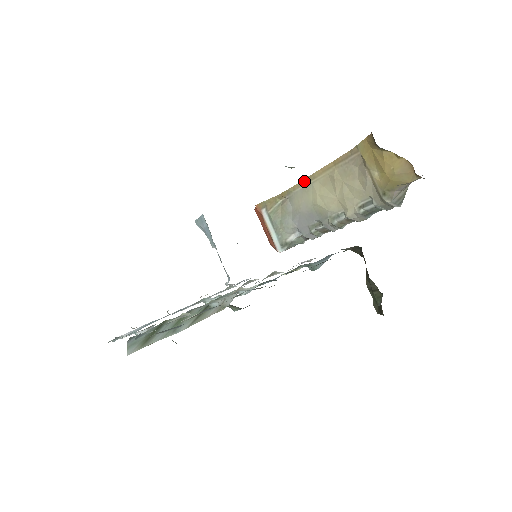
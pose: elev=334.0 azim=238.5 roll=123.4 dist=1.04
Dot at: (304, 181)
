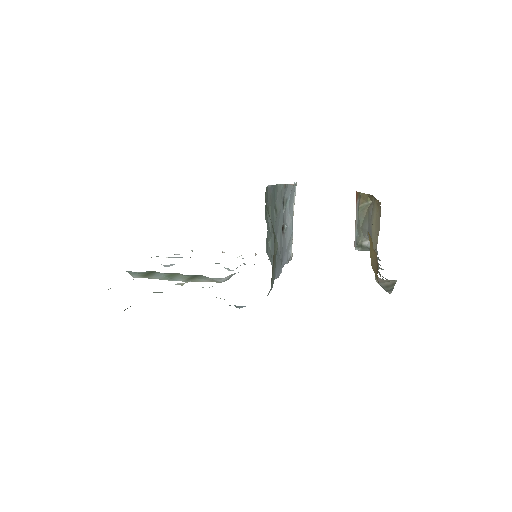
Dot at: occluded
